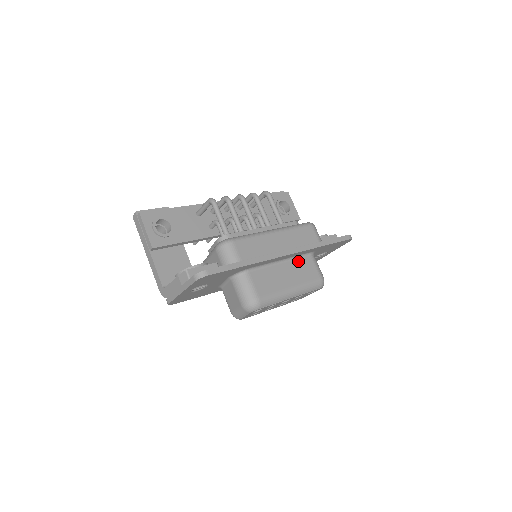
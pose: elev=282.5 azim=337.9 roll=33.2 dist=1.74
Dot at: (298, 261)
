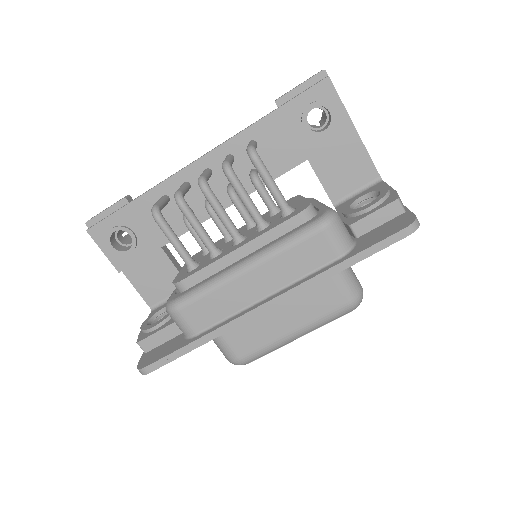
Dot at: occluded
